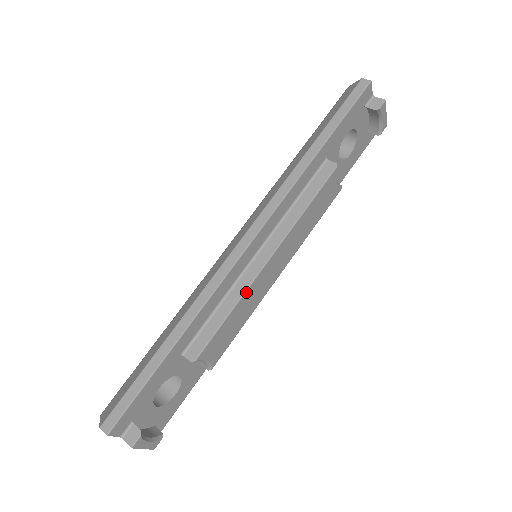
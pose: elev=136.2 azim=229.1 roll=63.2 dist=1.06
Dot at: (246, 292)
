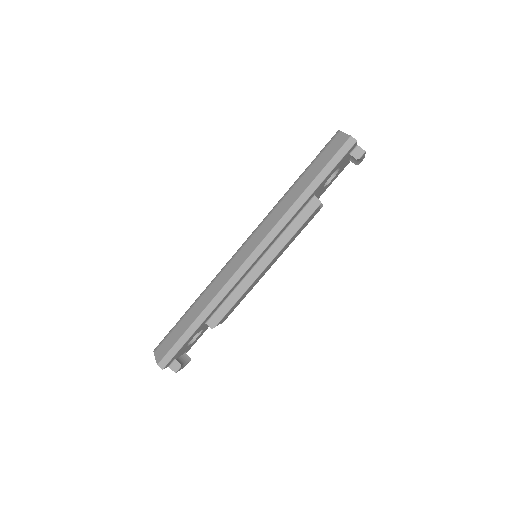
Dot at: (249, 288)
